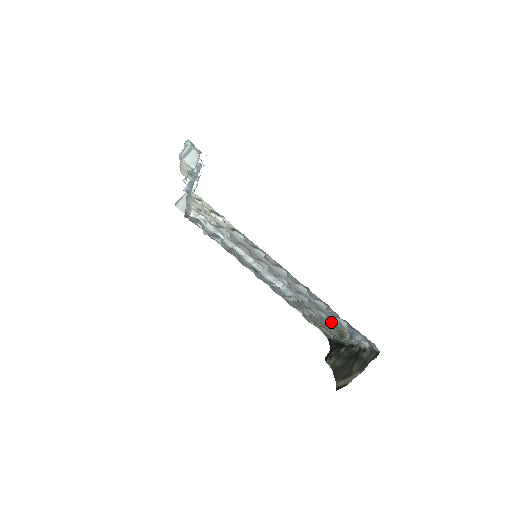
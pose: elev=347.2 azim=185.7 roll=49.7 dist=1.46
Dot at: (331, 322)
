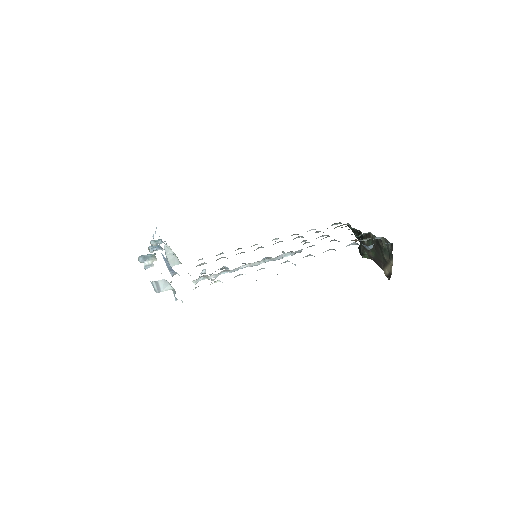
Dot at: occluded
